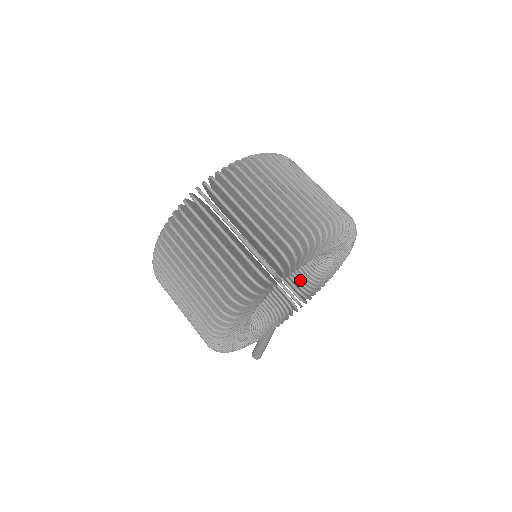
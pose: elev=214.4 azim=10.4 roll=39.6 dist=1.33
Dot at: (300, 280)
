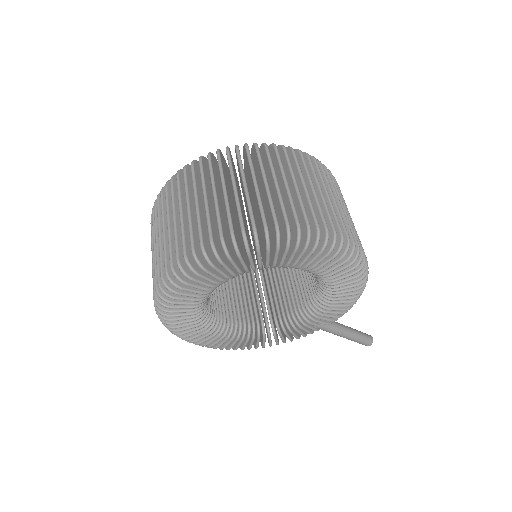
Dot at: (317, 280)
